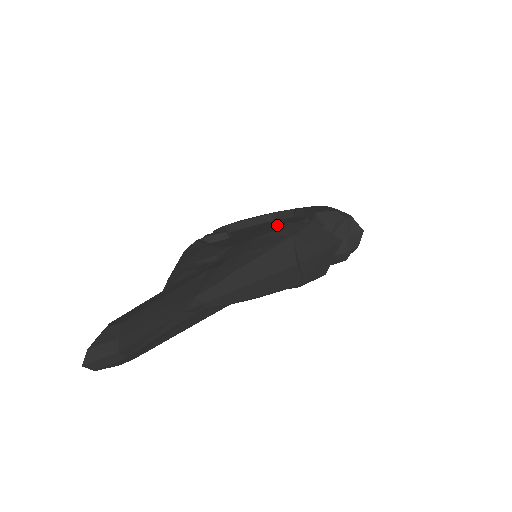
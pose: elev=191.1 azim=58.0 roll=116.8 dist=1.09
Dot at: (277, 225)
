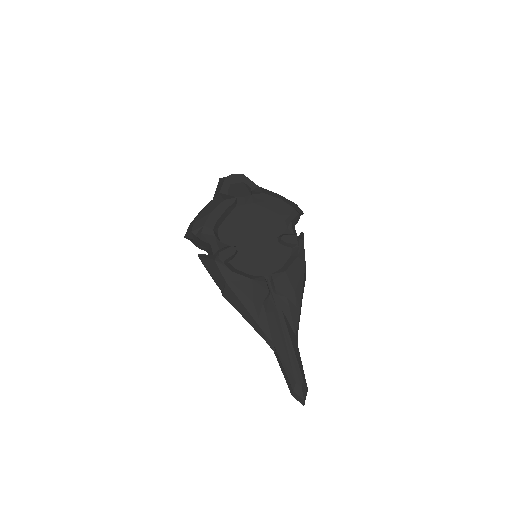
Dot at: (259, 226)
